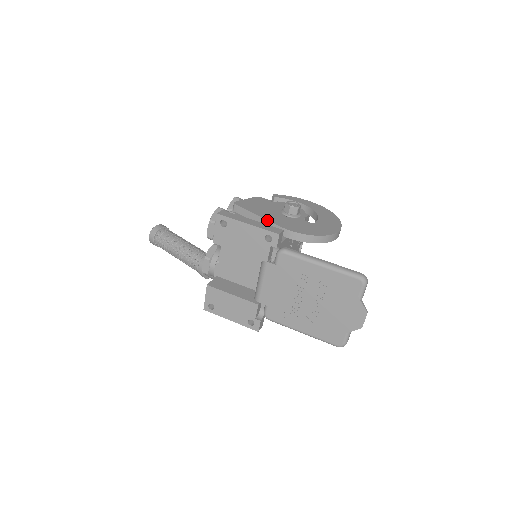
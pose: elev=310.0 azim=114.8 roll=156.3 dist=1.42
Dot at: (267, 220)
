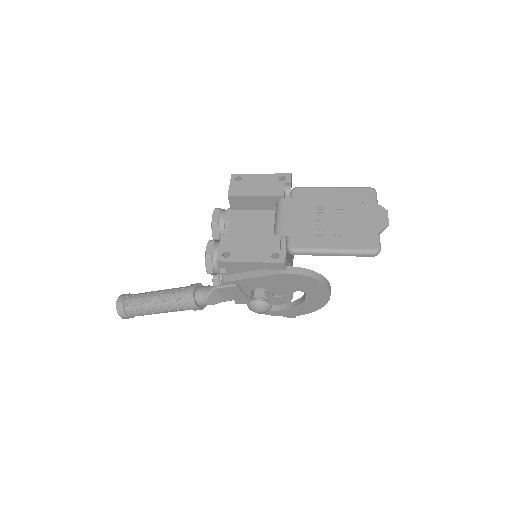
Dot at: occluded
